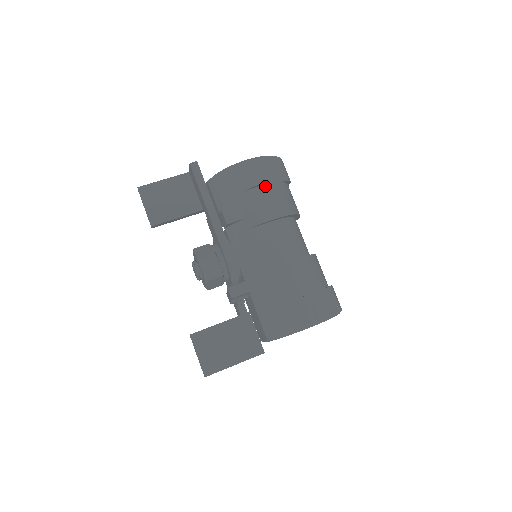
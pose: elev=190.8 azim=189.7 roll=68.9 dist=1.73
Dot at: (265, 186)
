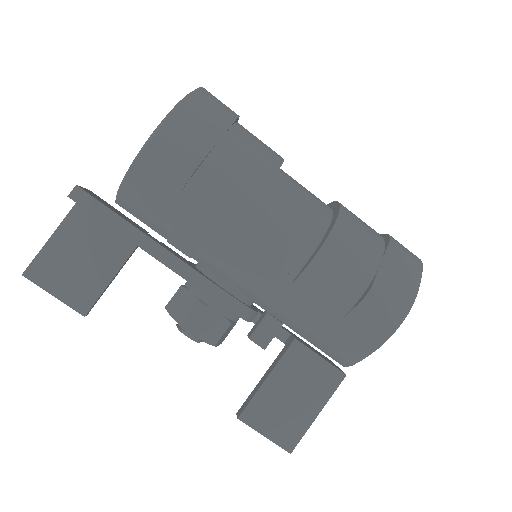
Dot at: (208, 160)
